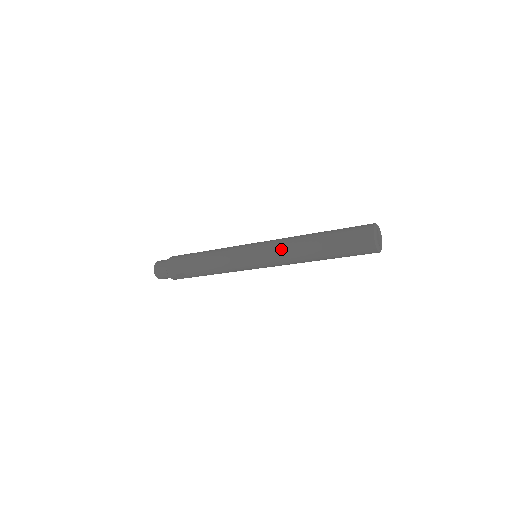
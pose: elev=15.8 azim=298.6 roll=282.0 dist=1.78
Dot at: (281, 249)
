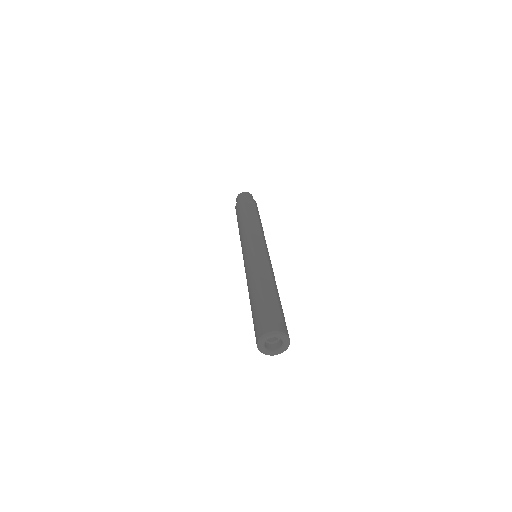
Dot at: (246, 277)
